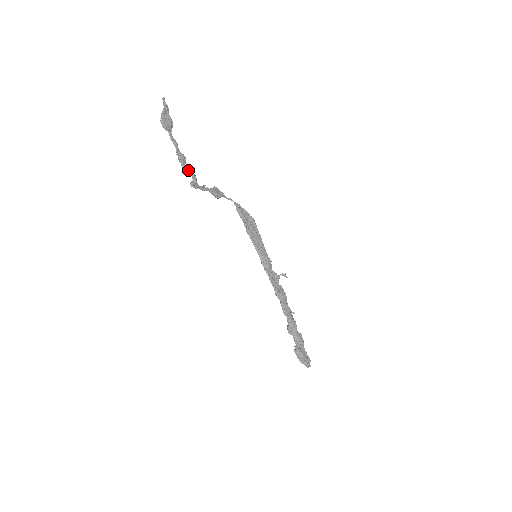
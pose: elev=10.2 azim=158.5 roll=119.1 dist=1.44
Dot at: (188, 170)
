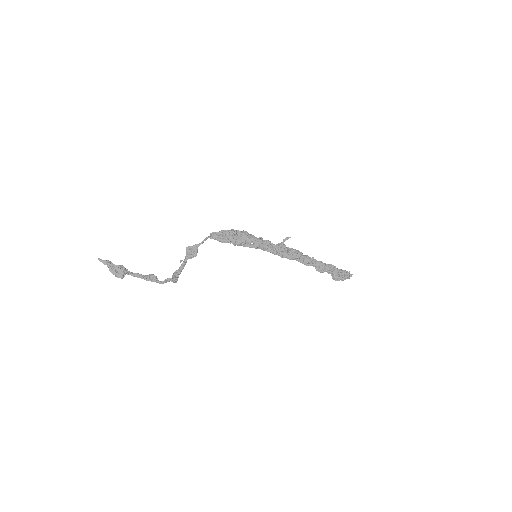
Dot at: (164, 282)
